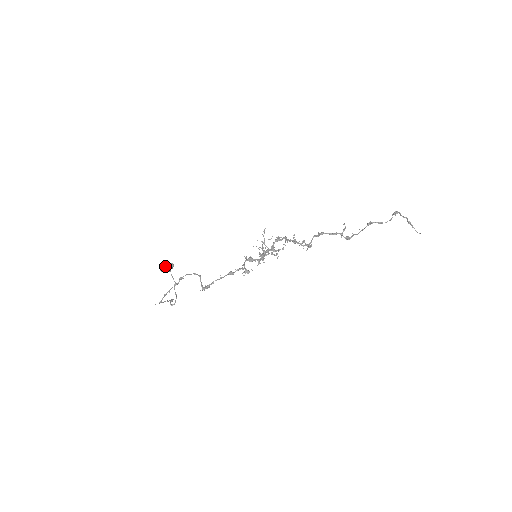
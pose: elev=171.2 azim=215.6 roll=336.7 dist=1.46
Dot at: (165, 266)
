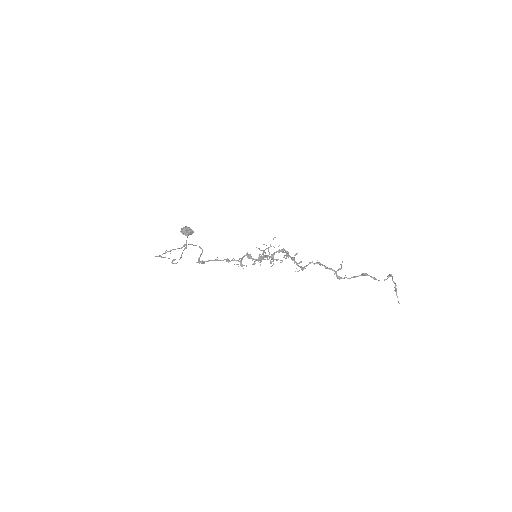
Dot at: (185, 230)
